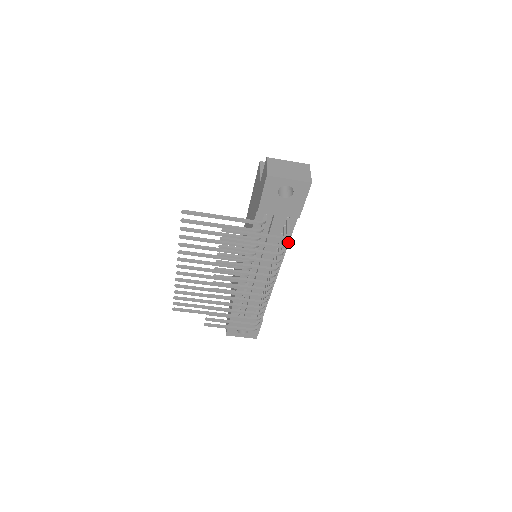
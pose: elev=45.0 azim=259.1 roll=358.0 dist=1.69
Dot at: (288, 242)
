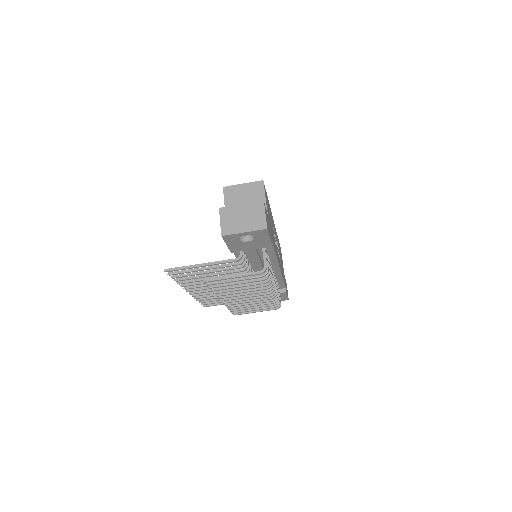
Dot at: (275, 254)
